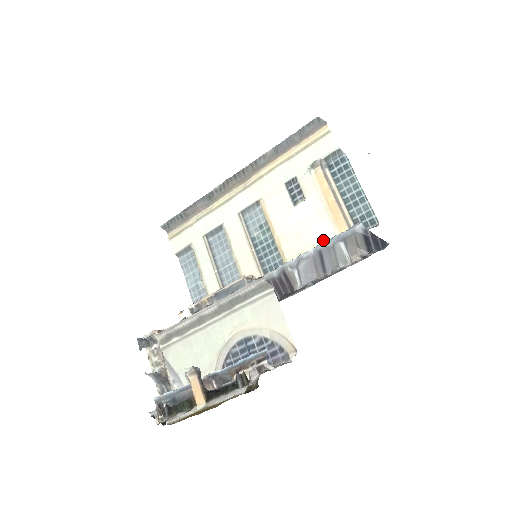
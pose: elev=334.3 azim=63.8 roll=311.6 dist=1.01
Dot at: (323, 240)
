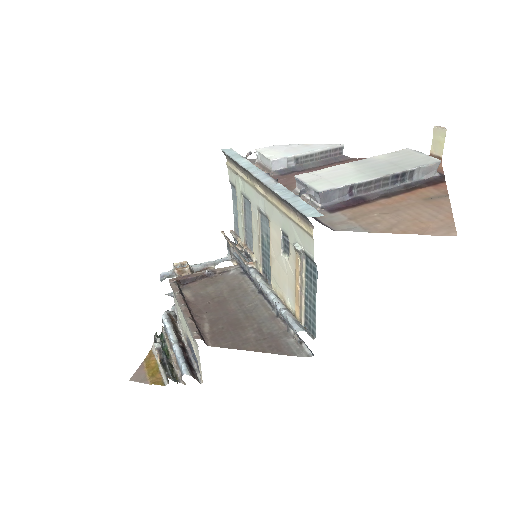
Dot at: (288, 300)
